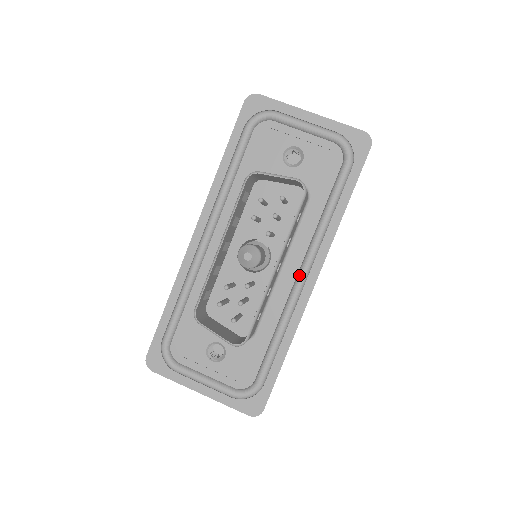
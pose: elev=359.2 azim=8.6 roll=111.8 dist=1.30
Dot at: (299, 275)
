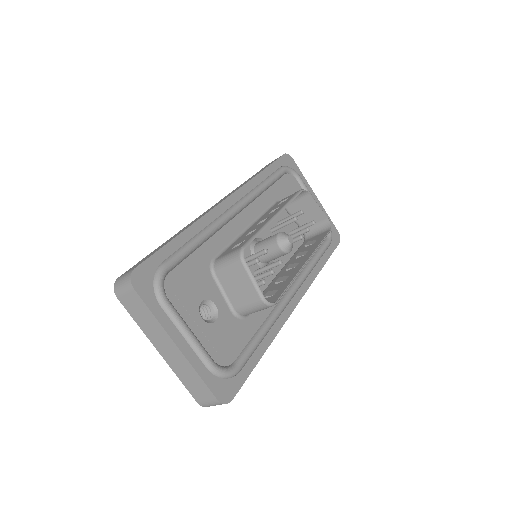
Dot at: (291, 290)
